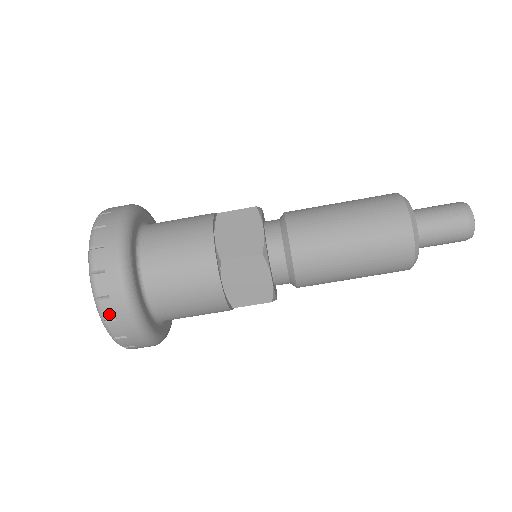
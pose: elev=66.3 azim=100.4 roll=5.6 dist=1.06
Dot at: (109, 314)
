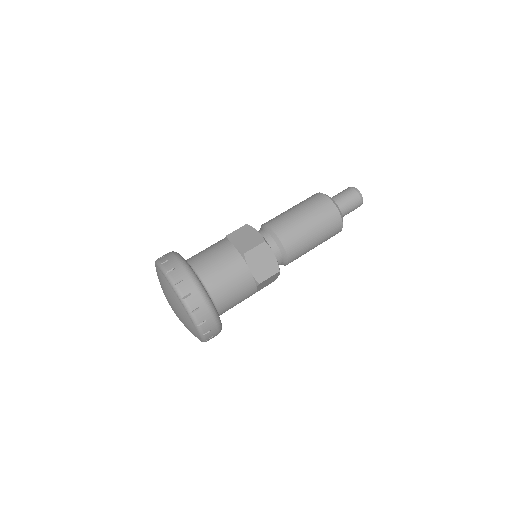
Dot at: (193, 306)
